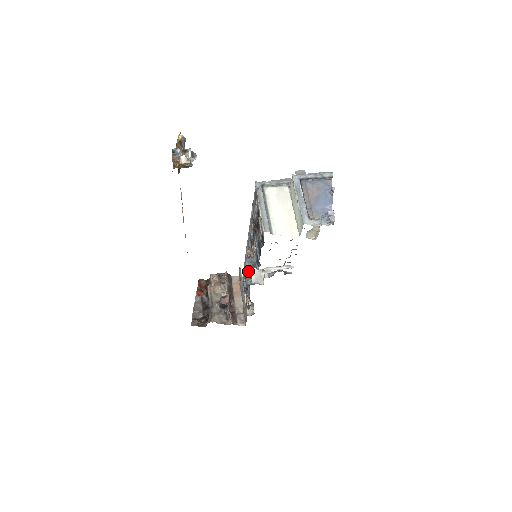
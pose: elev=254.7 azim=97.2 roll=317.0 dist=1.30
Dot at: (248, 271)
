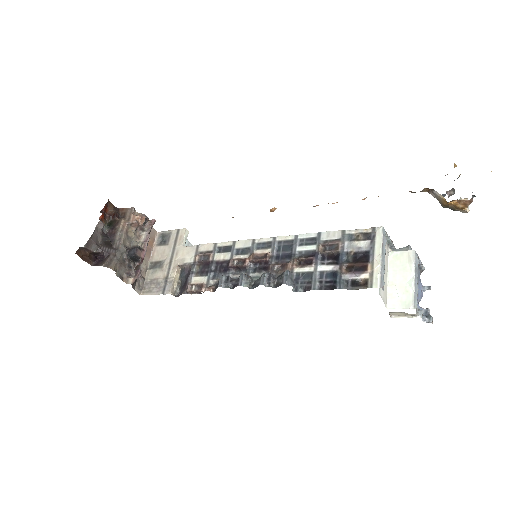
Dot at: (273, 281)
